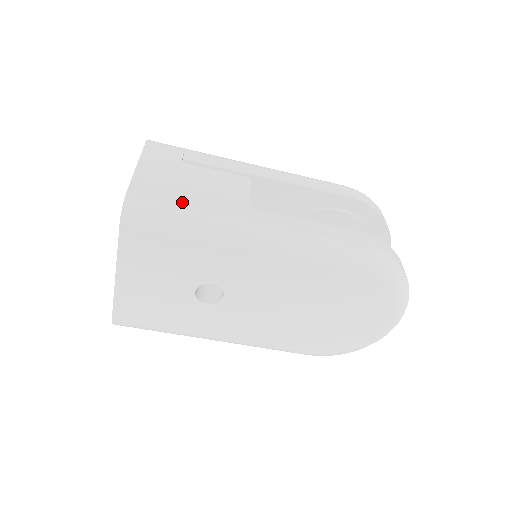
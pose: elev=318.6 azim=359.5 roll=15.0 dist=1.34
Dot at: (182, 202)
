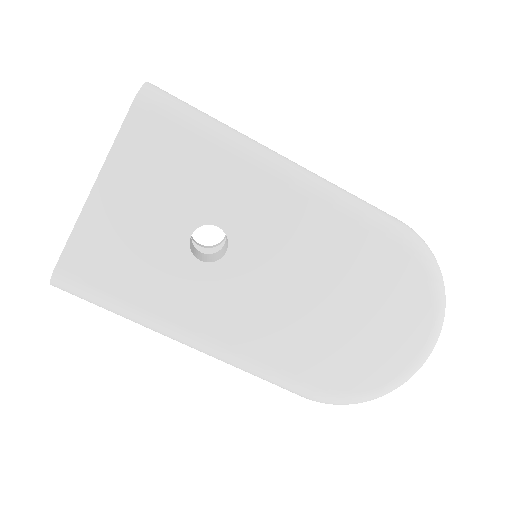
Dot at: occluded
